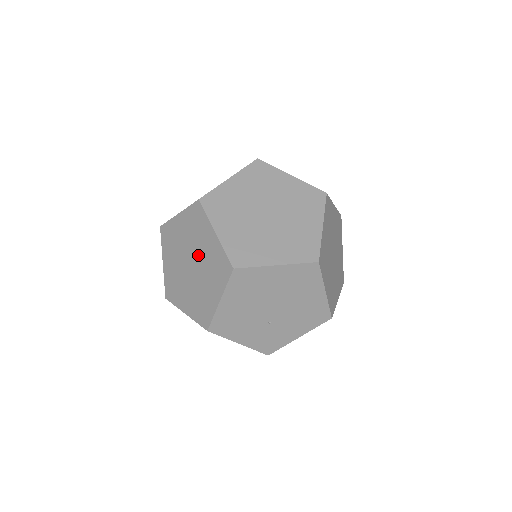
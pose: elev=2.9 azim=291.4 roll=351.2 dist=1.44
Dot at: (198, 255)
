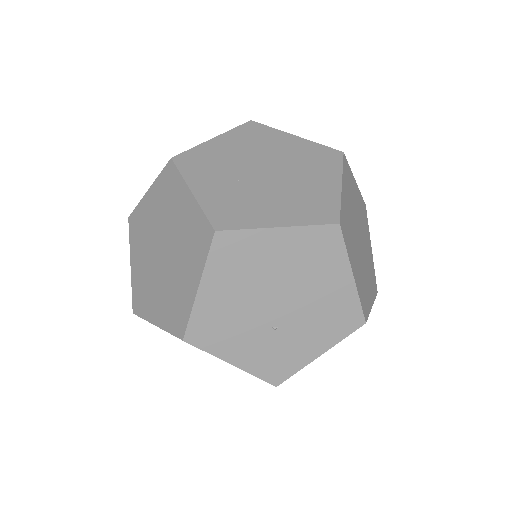
Dot at: (171, 233)
